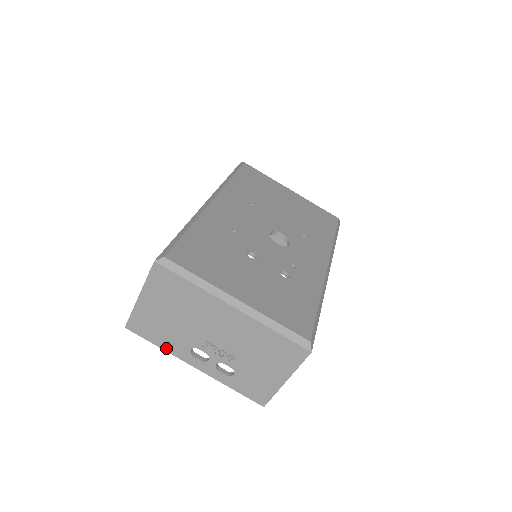
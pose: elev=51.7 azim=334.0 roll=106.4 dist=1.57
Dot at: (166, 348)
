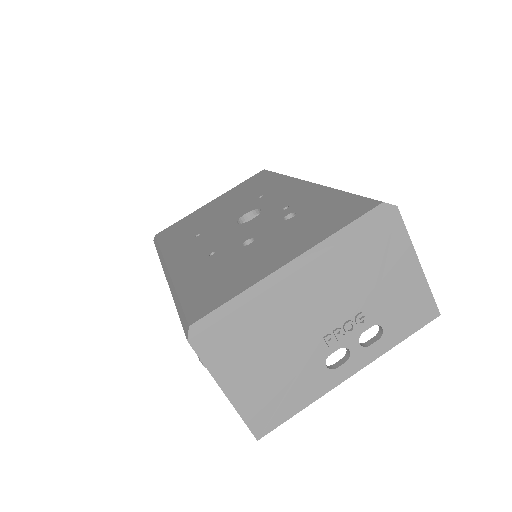
Dot at: (309, 400)
